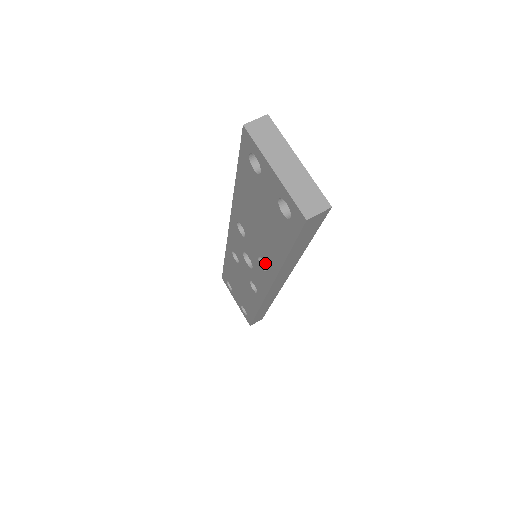
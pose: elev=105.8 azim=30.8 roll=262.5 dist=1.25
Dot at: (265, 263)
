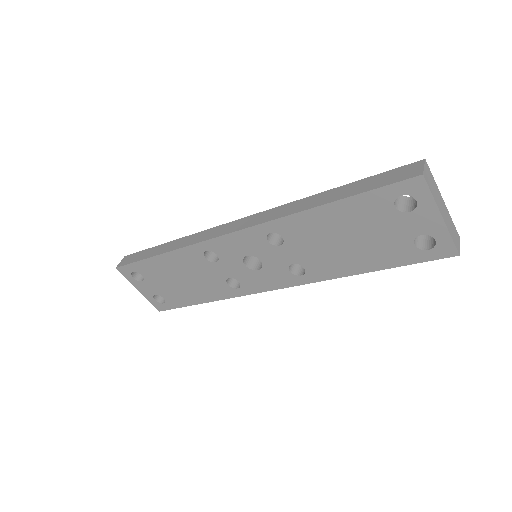
Dot at: (307, 270)
